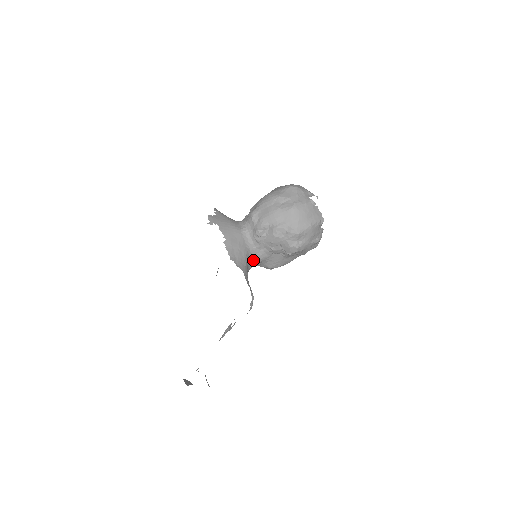
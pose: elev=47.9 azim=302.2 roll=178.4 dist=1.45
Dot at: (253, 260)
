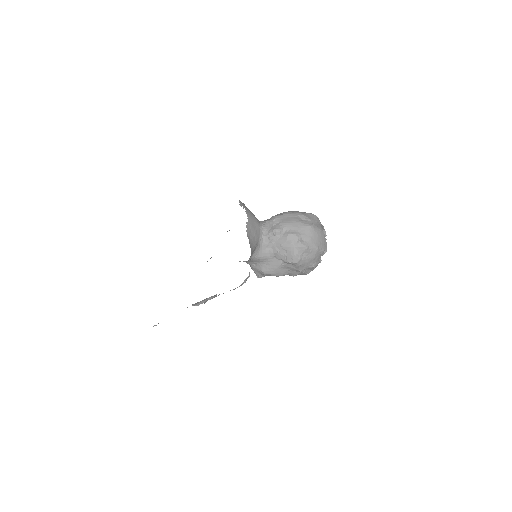
Dot at: (257, 253)
